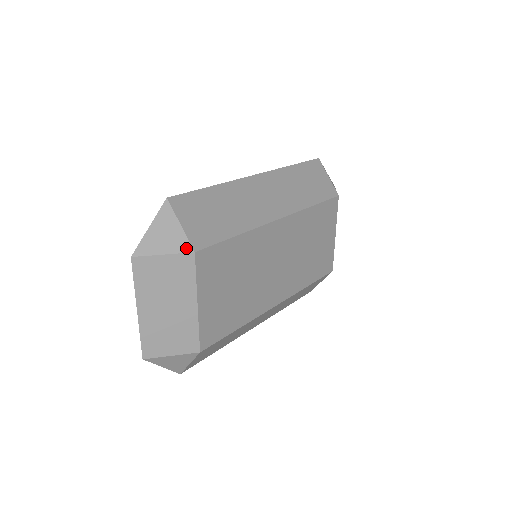
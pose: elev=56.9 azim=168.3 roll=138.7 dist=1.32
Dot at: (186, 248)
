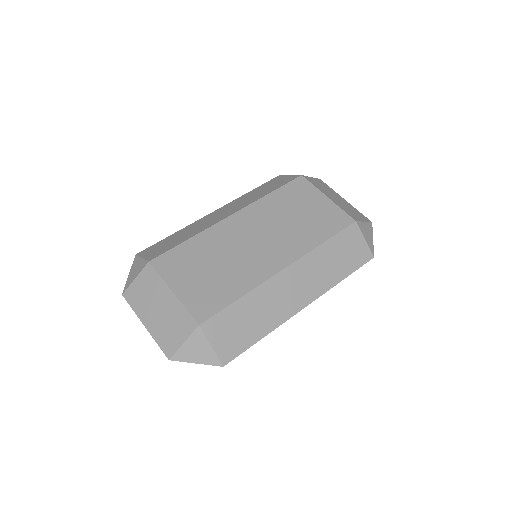
Dot at: (145, 264)
